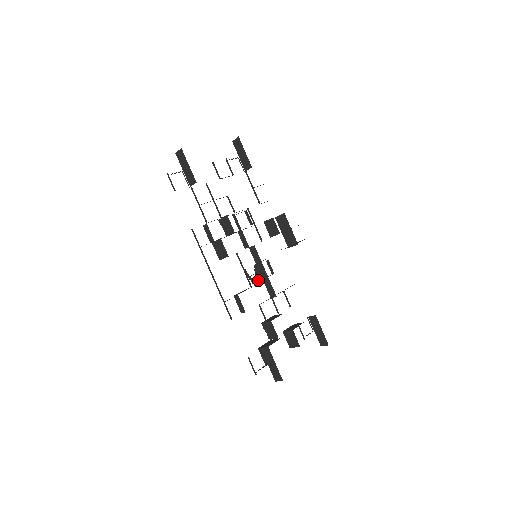
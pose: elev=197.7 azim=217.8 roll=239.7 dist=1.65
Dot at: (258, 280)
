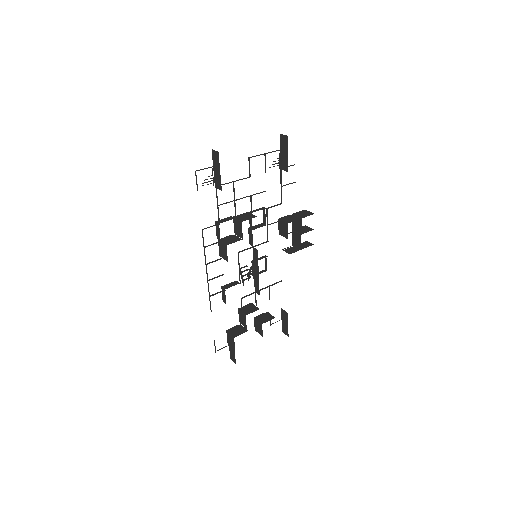
Dot at: occluded
